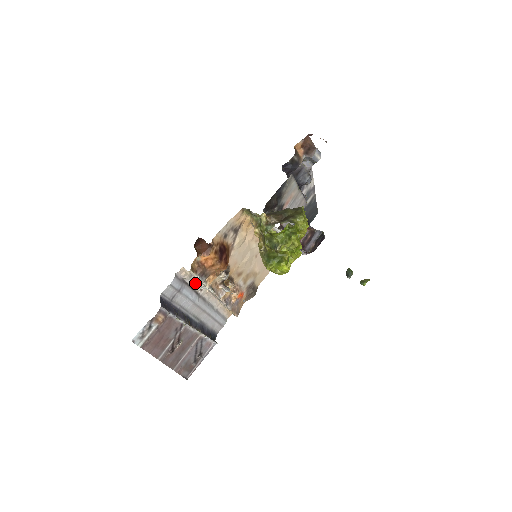
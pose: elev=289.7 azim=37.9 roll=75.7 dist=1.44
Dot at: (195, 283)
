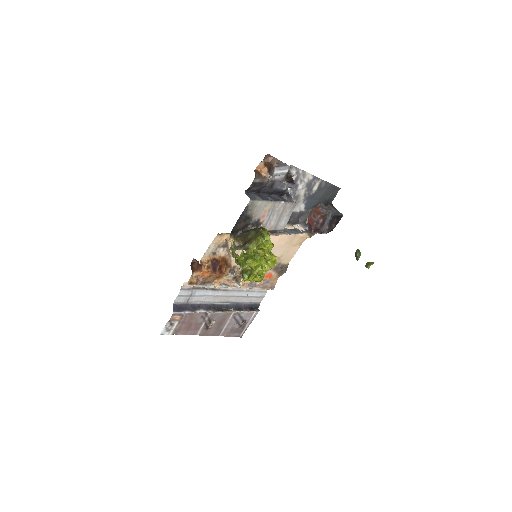
Dot at: occluded
